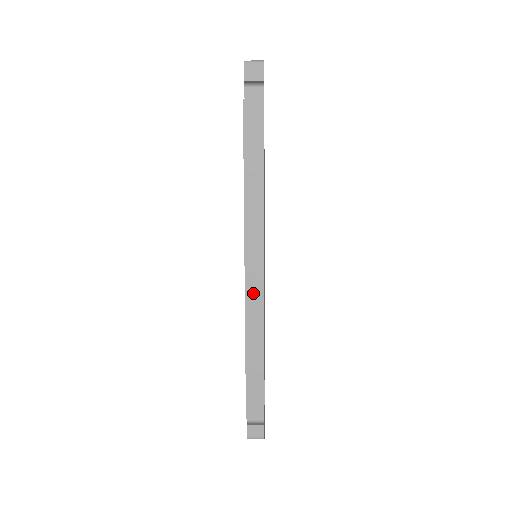
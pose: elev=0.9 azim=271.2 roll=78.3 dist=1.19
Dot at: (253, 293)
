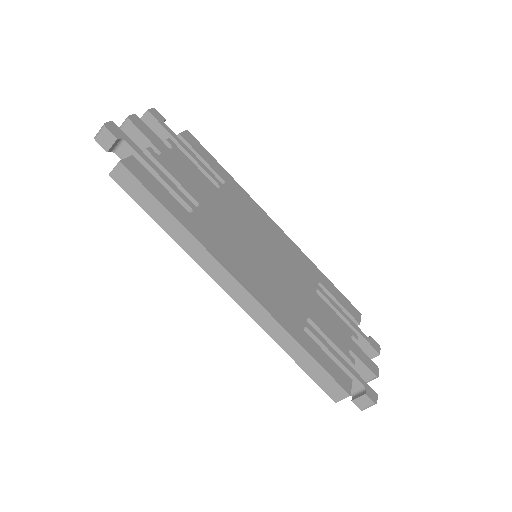
Dot at: (250, 307)
